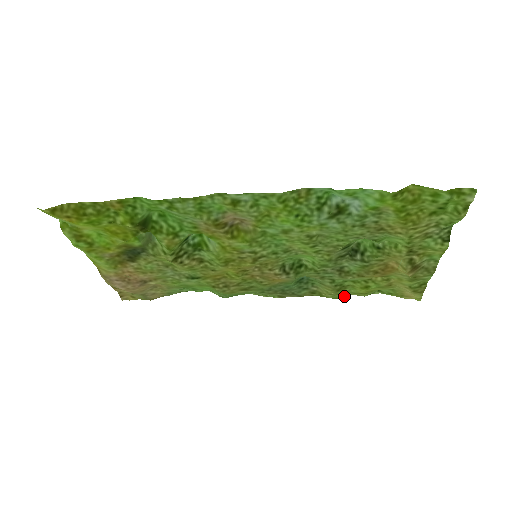
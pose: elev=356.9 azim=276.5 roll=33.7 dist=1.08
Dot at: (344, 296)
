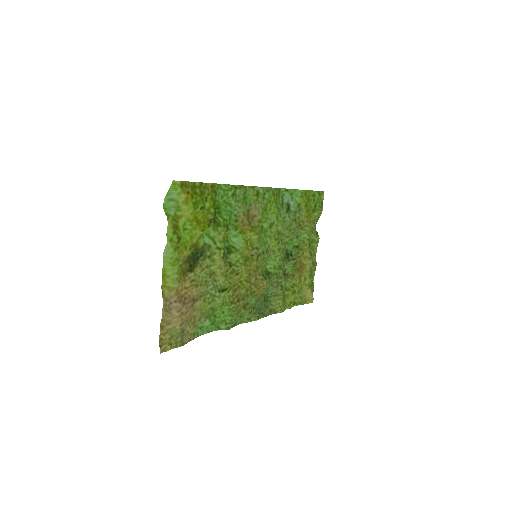
Dot at: (284, 309)
